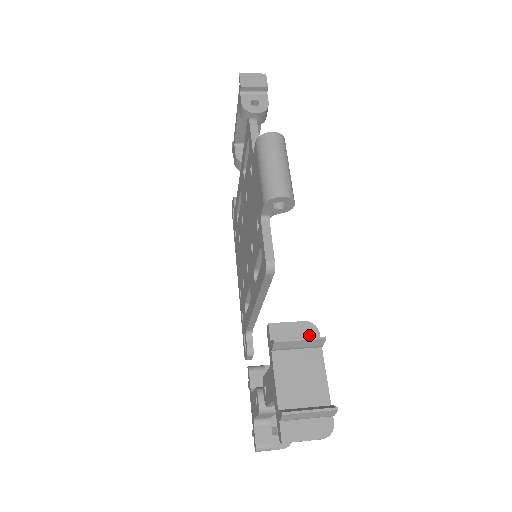
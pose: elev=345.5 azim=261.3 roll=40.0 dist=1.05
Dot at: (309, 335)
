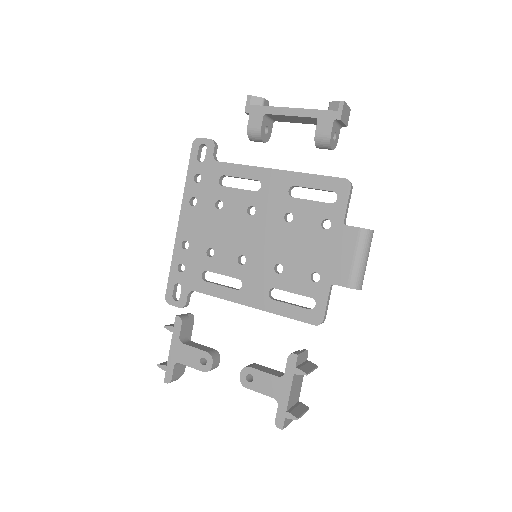
Dot at: (305, 359)
